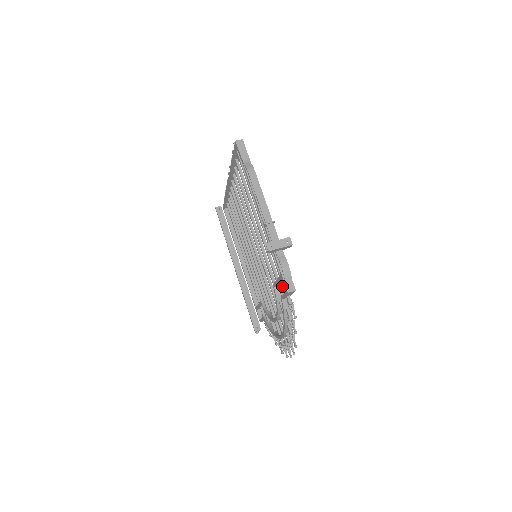
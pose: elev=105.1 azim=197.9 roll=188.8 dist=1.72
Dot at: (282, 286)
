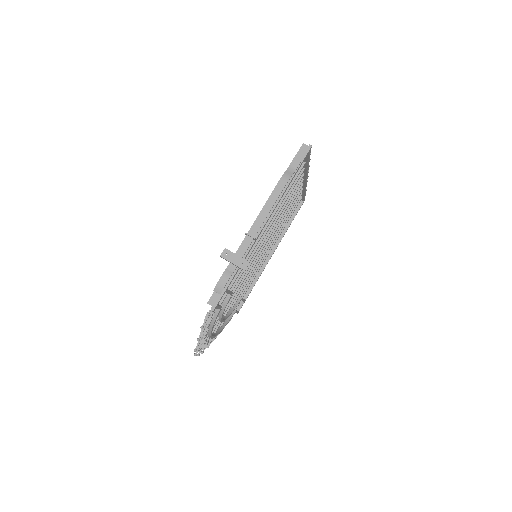
Dot at: occluded
